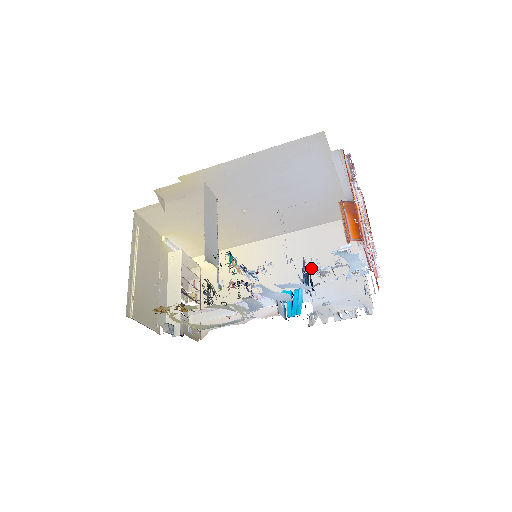
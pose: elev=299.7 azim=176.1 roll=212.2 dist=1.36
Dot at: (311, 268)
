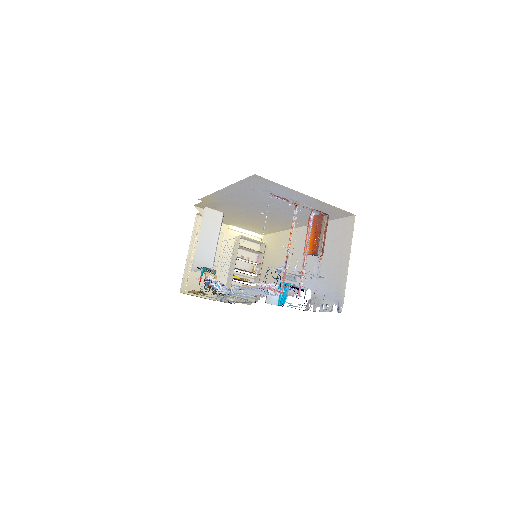
Dot at: (234, 289)
